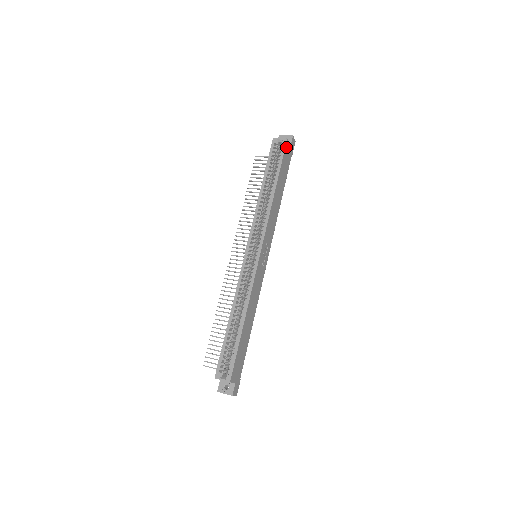
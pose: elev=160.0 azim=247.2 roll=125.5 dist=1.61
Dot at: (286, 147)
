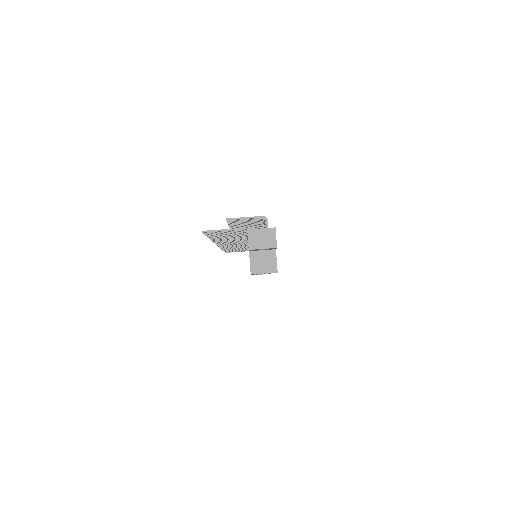
Dot at: occluded
